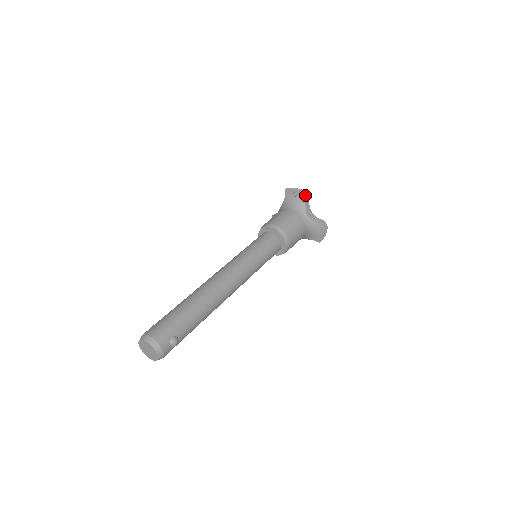
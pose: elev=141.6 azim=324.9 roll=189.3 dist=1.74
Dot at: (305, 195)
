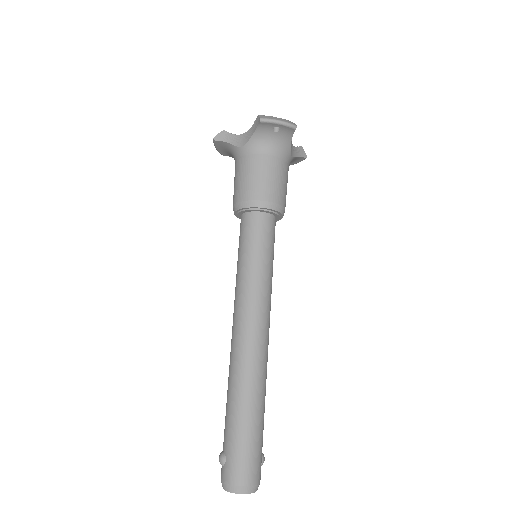
Dot at: (294, 131)
